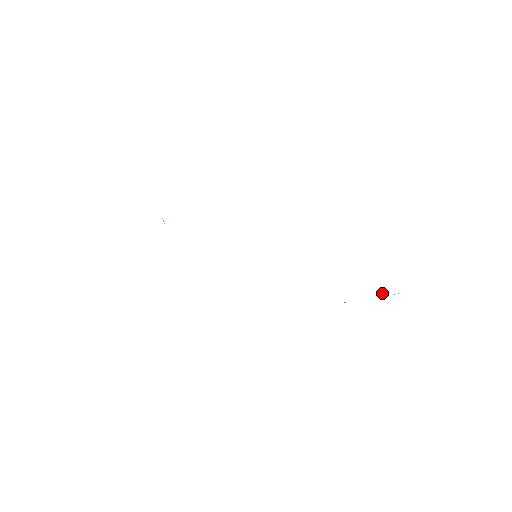
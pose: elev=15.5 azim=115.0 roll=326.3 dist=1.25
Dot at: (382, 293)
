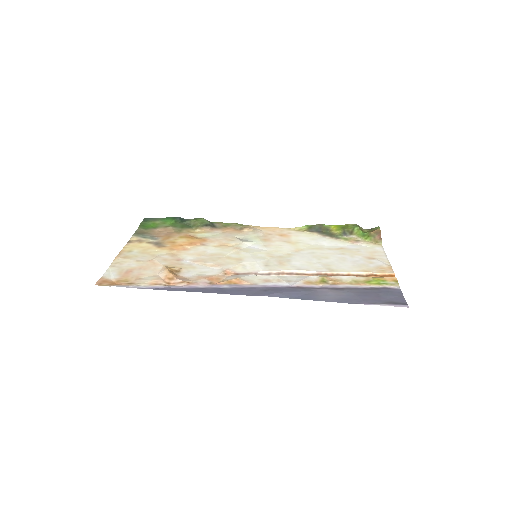
Dot at: (346, 235)
